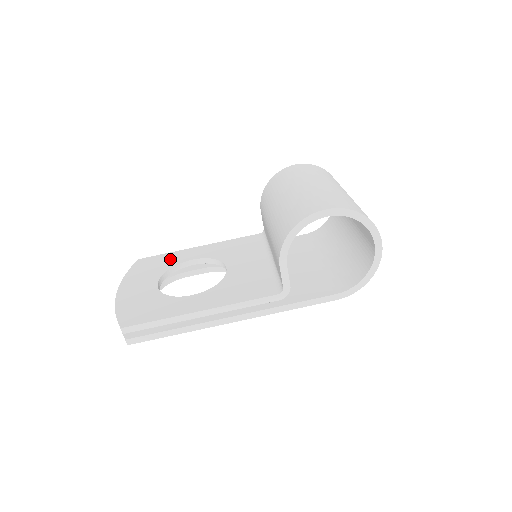
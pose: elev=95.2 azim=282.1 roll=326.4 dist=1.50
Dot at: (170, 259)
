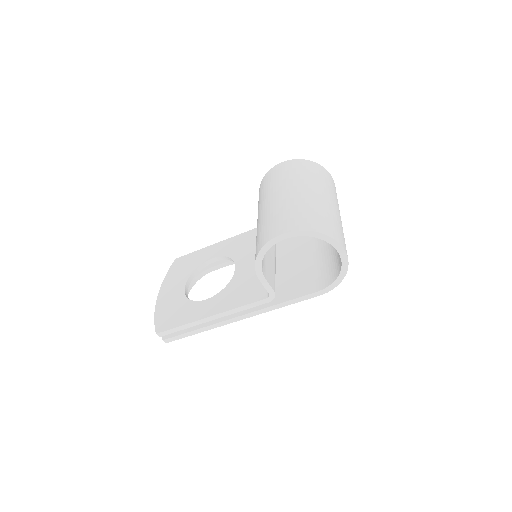
Dot at: (197, 258)
